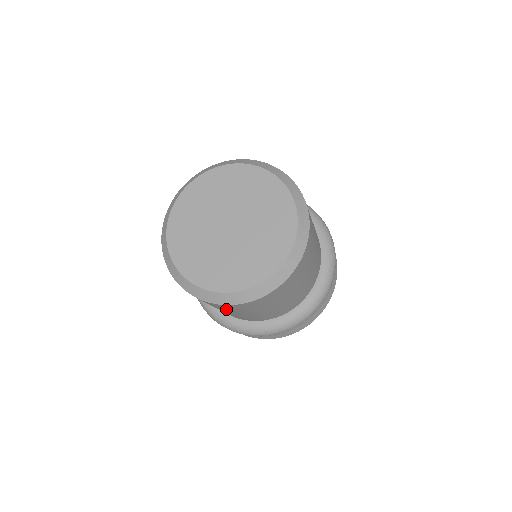
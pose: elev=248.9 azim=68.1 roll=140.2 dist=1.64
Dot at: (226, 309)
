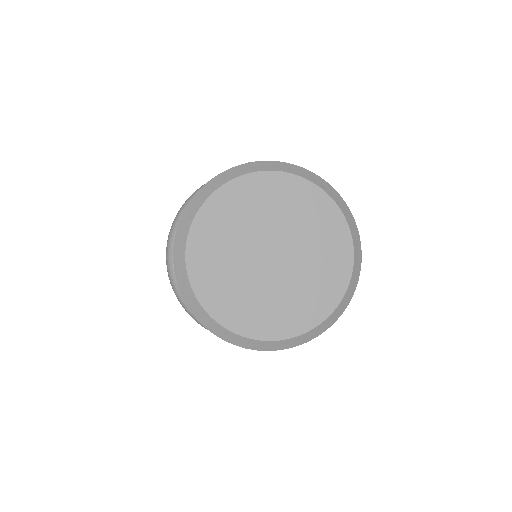
Dot at: occluded
